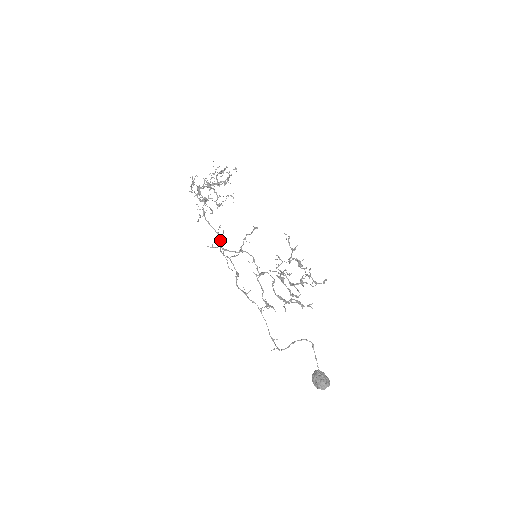
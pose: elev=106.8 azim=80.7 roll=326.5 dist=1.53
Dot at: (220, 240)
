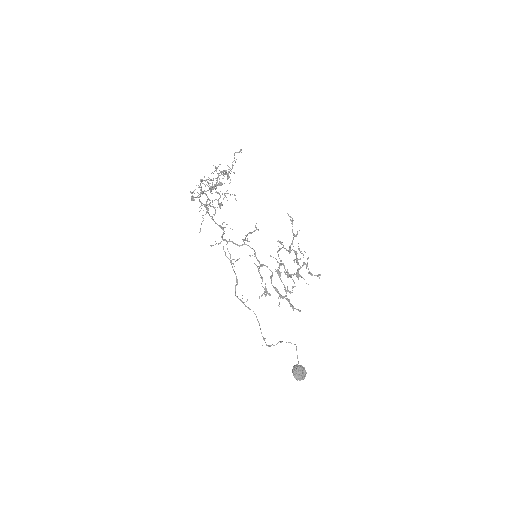
Dot at: (224, 233)
